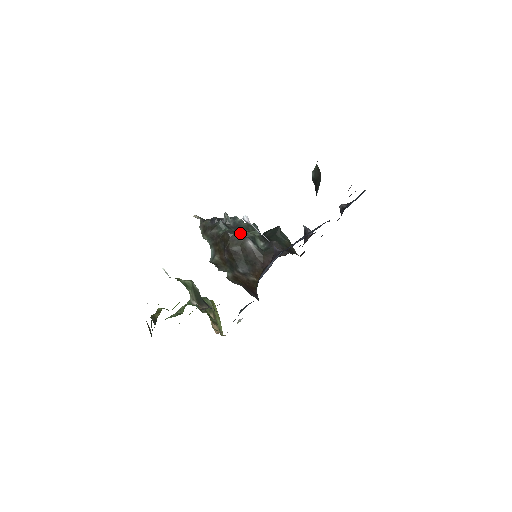
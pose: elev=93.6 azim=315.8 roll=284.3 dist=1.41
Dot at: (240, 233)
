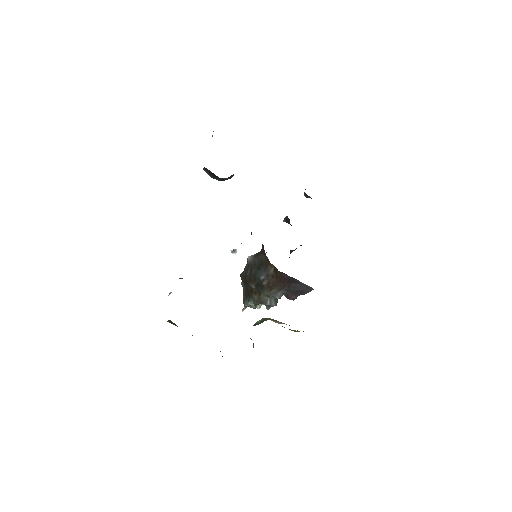
Dot at: occluded
